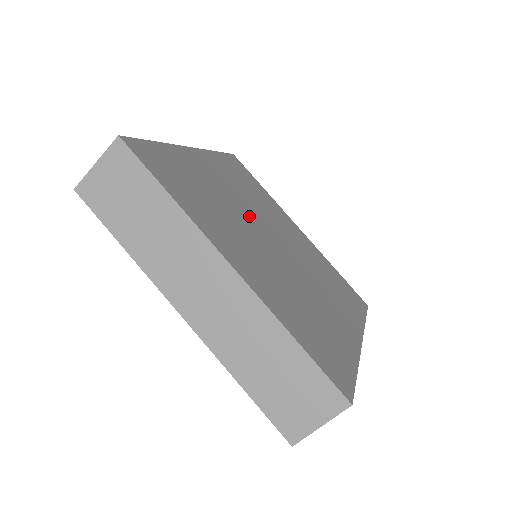
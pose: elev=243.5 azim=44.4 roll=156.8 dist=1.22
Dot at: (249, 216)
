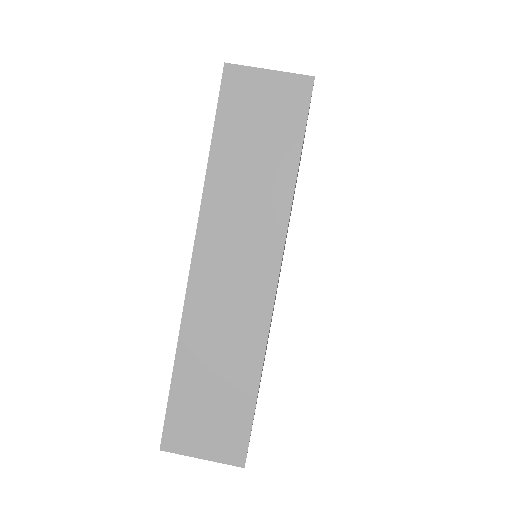
Dot at: occluded
